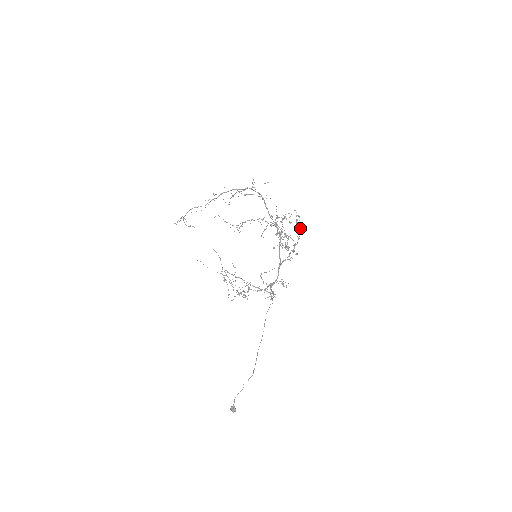
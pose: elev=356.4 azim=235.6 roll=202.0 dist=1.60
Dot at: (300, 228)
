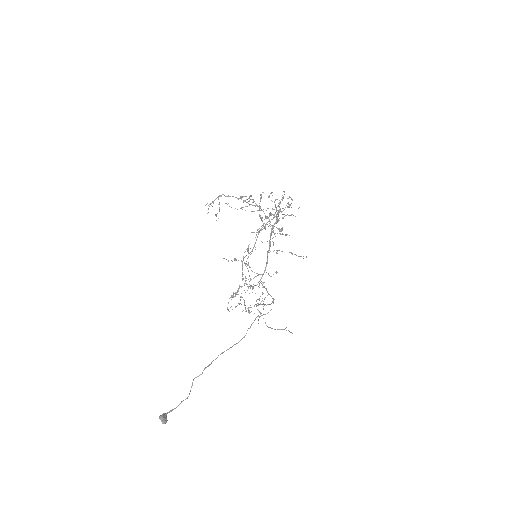
Dot at: (288, 206)
